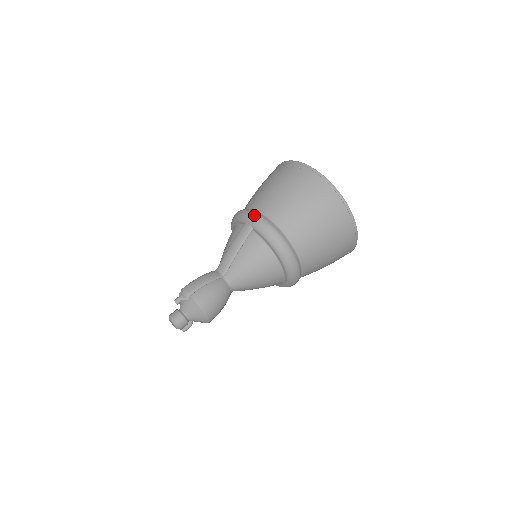
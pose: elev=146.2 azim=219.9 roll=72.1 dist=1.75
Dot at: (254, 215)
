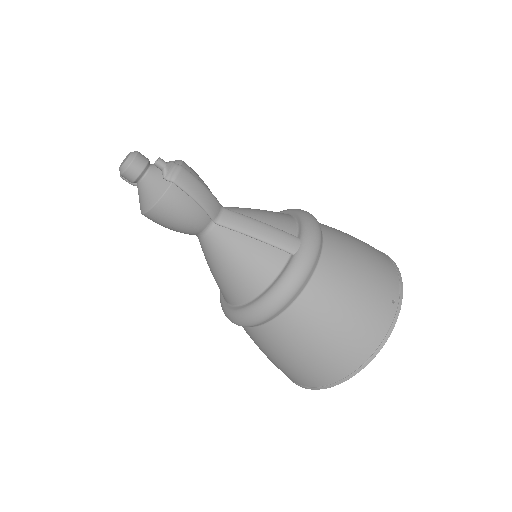
Dot at: (315, 252)
